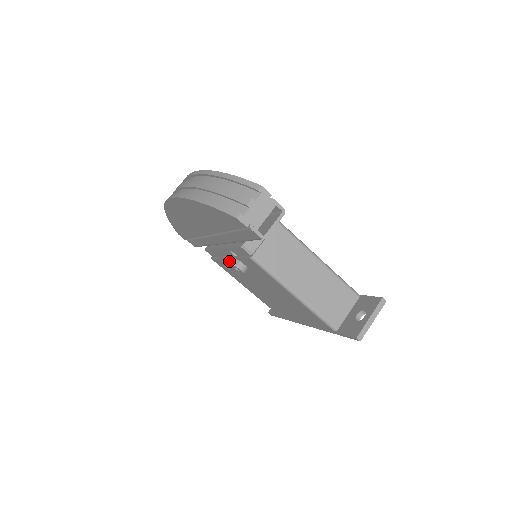
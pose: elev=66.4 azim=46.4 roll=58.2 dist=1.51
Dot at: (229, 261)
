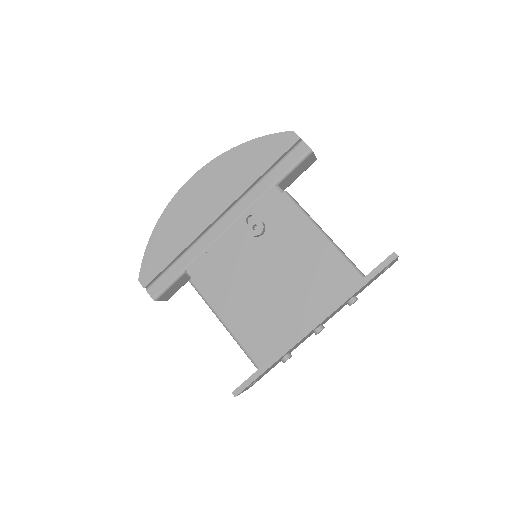
Dot at: (234, 244)
